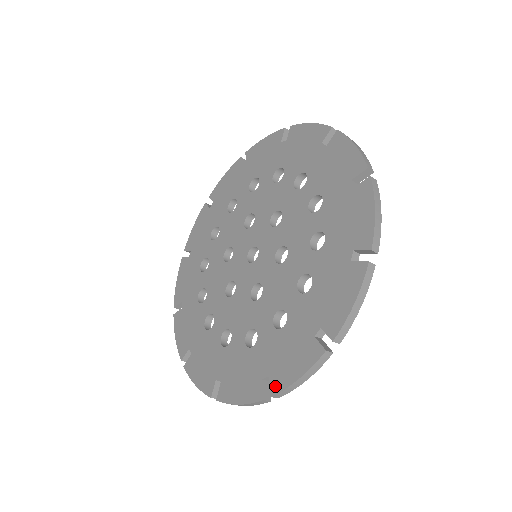
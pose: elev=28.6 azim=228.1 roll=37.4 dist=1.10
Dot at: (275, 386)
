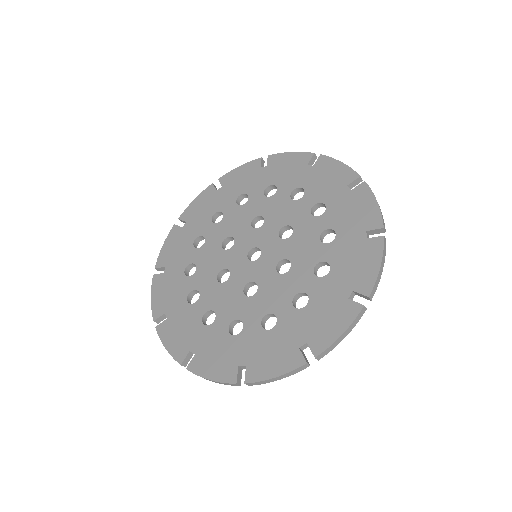
Dot at: (251, 376)
